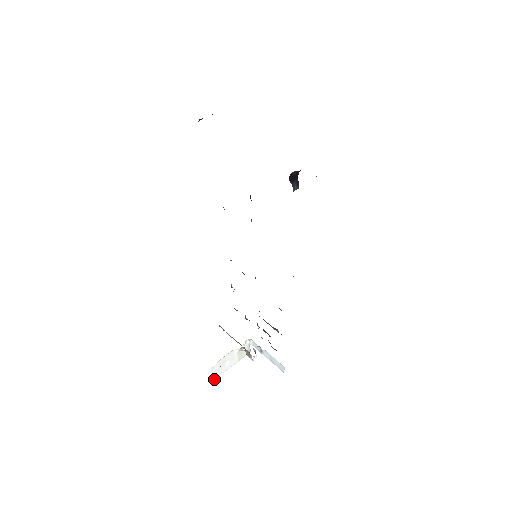
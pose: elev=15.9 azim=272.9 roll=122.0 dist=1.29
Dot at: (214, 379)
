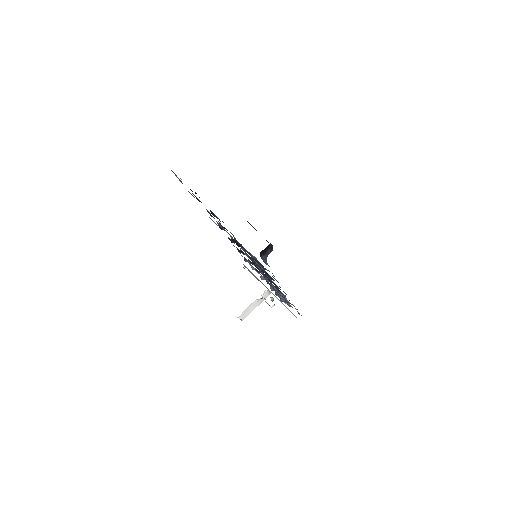
Dot at: (242, 320)
